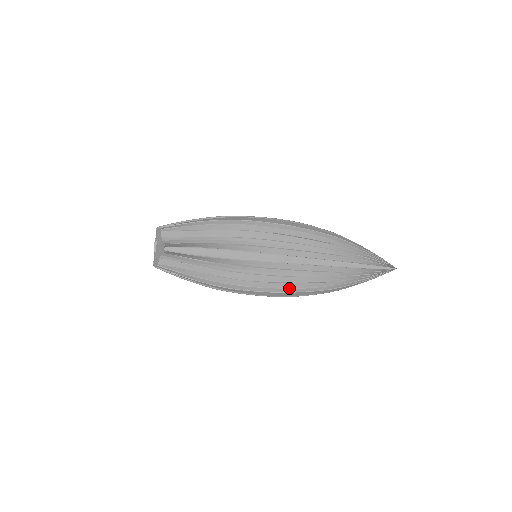
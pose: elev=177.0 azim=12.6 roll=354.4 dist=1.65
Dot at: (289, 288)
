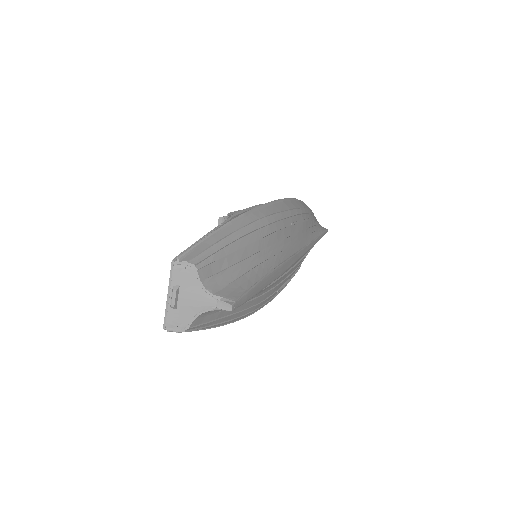
Dot at: (284, 287)
